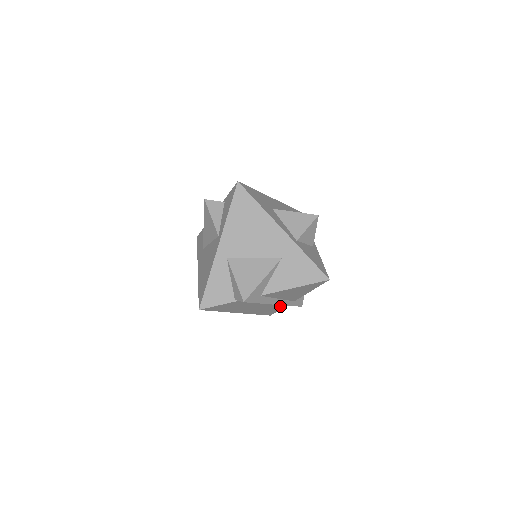
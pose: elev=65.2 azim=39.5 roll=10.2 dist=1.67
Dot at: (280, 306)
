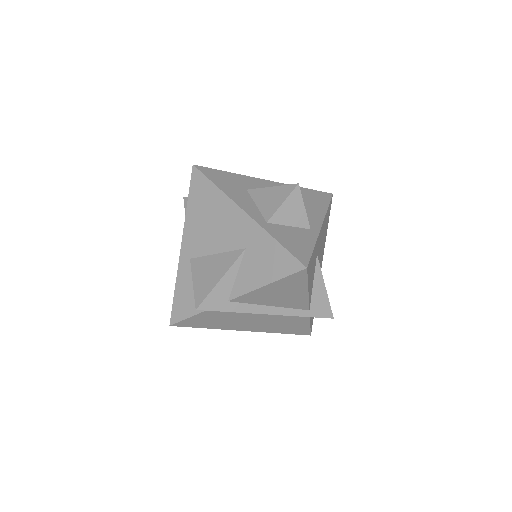
Dot at: (299, 319)
